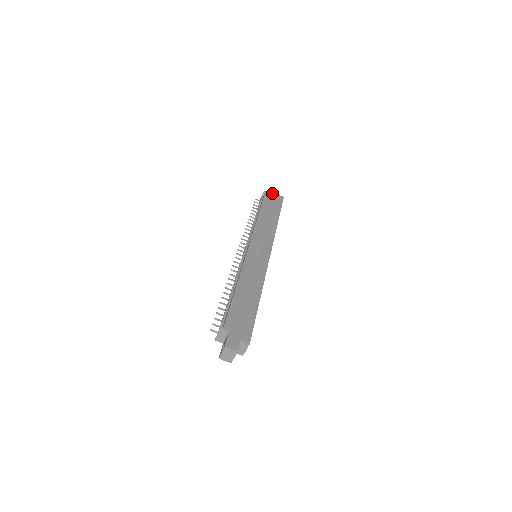
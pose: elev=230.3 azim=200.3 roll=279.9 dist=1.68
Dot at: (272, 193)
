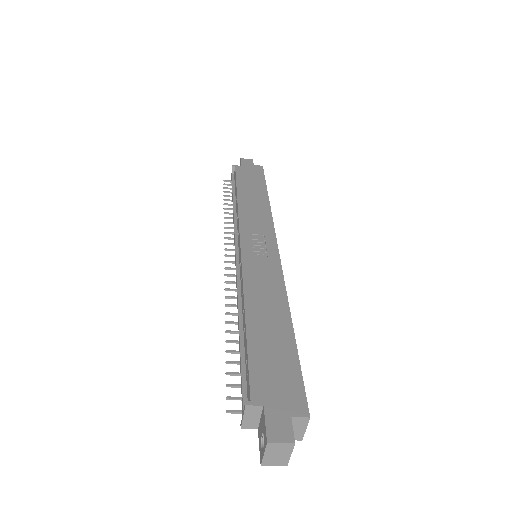
Dot at: (245, 165)
